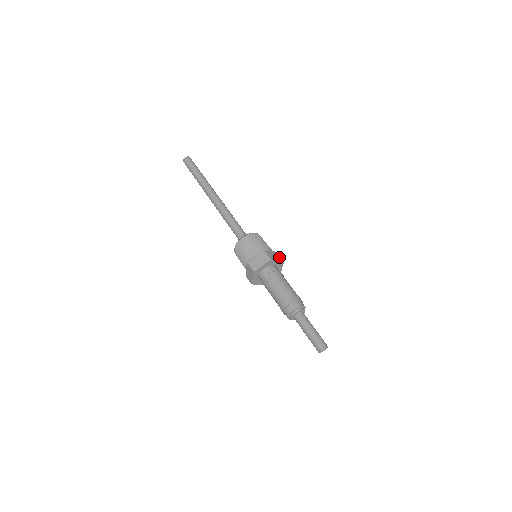
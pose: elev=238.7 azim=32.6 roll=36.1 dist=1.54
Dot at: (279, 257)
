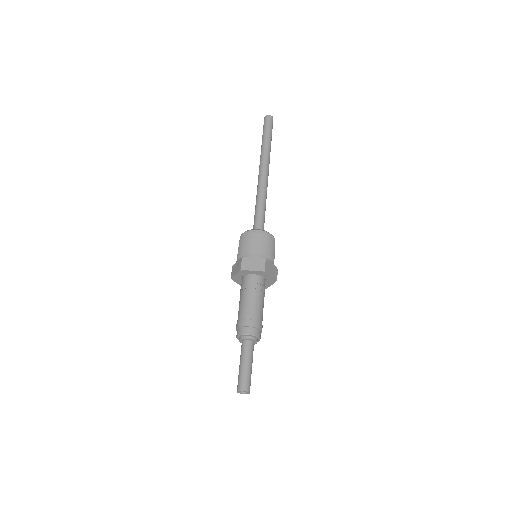
Dot at: (275, 274)
